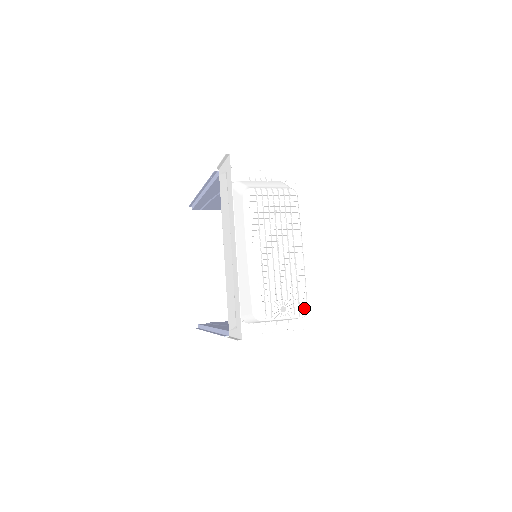
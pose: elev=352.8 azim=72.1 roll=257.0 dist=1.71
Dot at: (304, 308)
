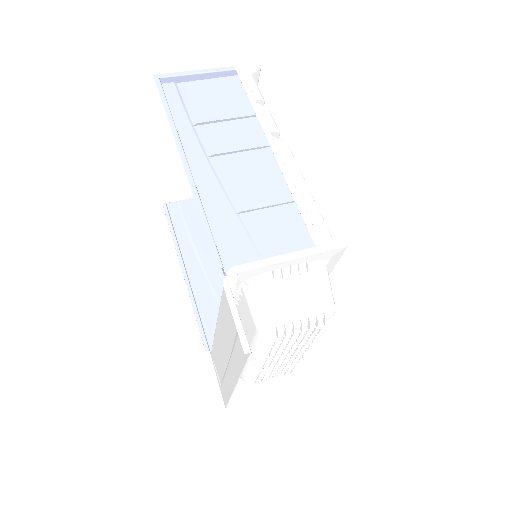
Dot at: occluded
